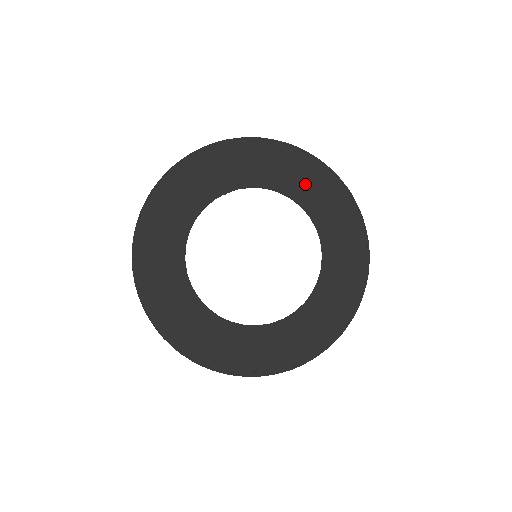
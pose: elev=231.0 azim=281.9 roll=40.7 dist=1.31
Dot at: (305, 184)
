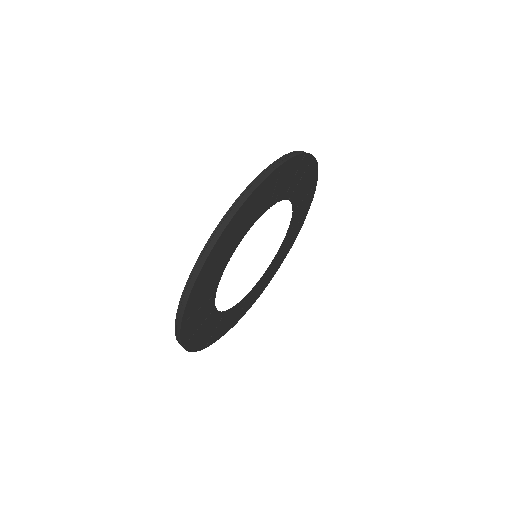
Dot at: (303, 193)
